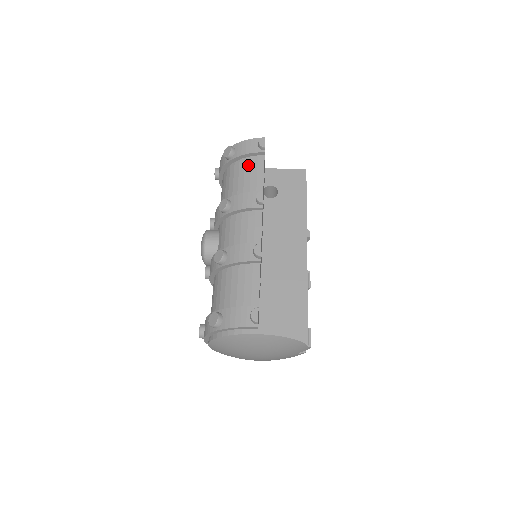
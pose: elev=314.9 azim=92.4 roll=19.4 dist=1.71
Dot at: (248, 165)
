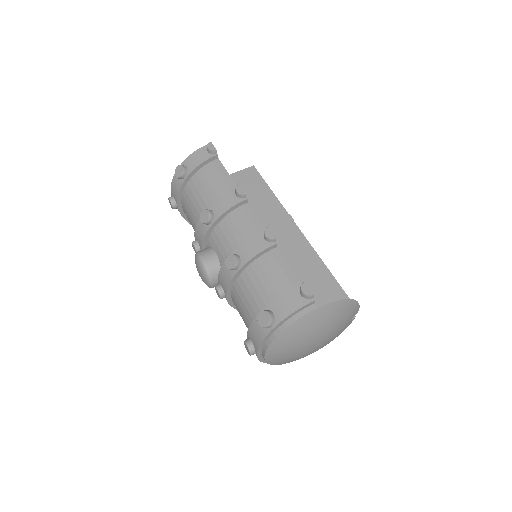
Dot at: (207, 173)
